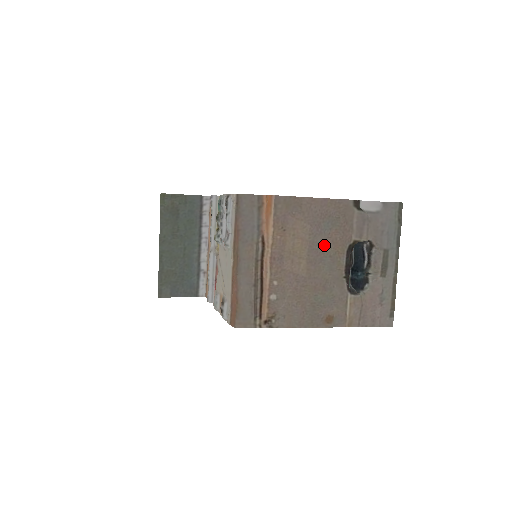
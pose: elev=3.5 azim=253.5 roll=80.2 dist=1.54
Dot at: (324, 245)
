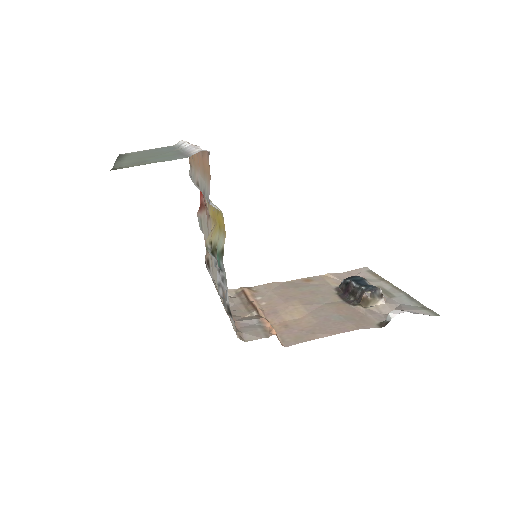
Dot at: (326, 310)
